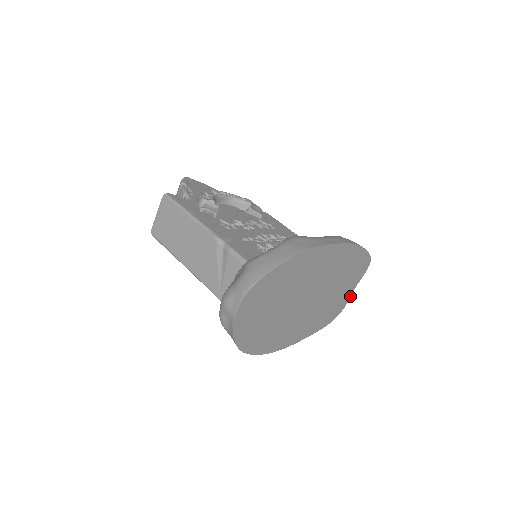
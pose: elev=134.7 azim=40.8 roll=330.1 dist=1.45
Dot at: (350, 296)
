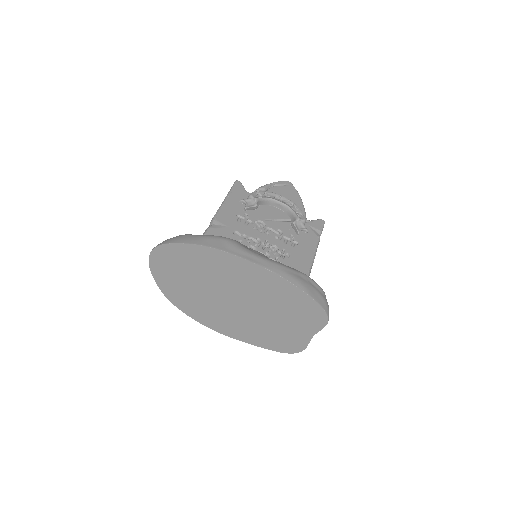
Dot at: (309, 341)
